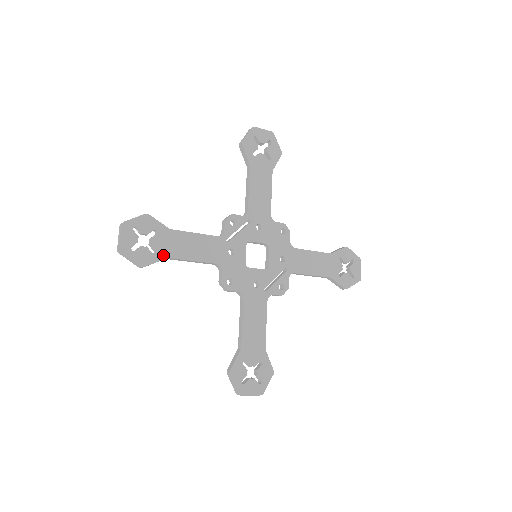
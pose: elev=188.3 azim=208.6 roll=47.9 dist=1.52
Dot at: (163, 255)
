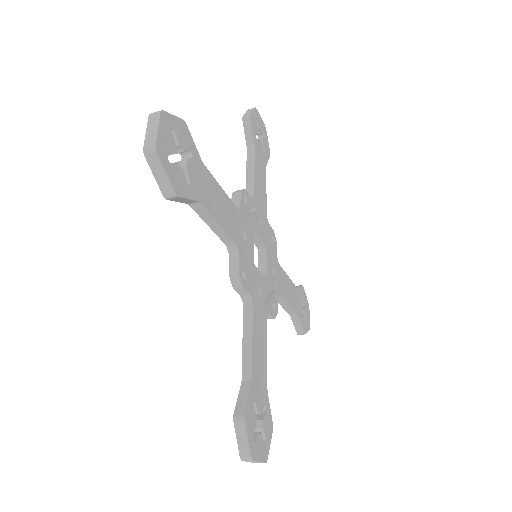
Dot at: (196, 194)
